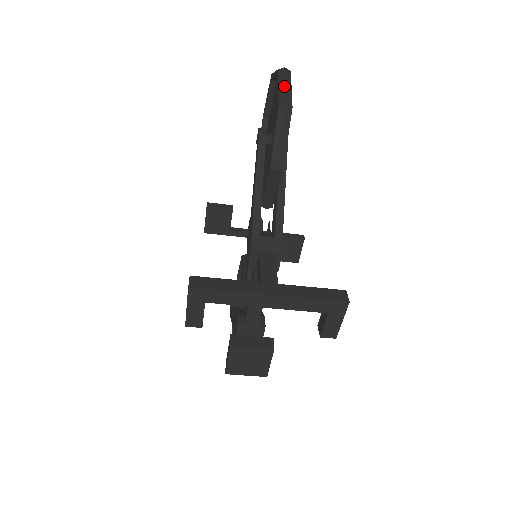
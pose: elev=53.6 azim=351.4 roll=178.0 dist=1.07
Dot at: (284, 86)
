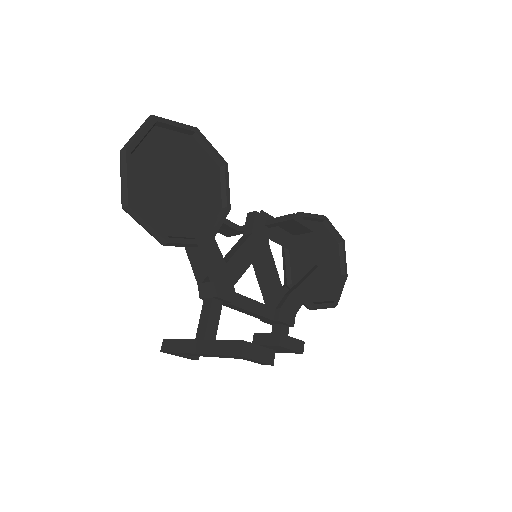
Dot at: (121, 180)
